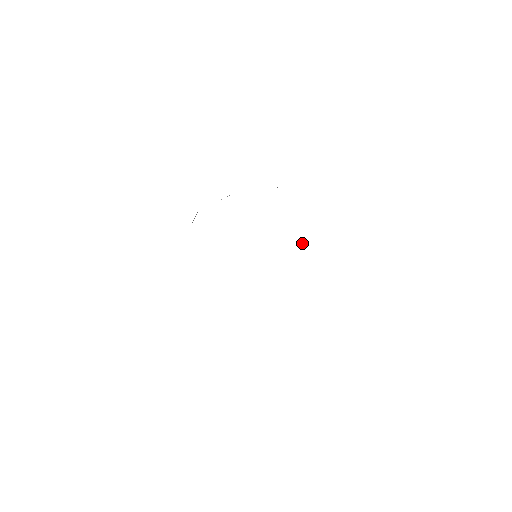
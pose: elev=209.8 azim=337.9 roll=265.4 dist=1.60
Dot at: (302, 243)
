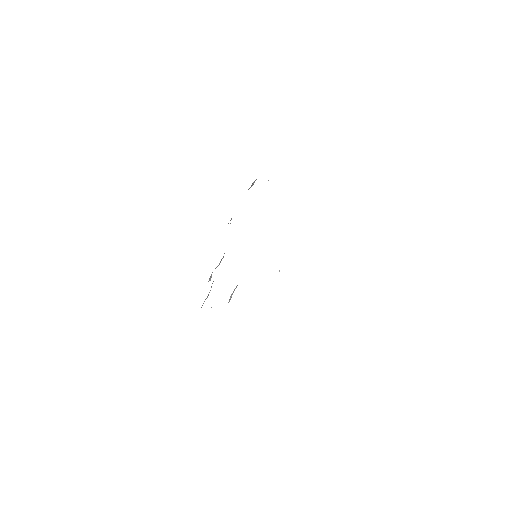
Dot at: occluded
